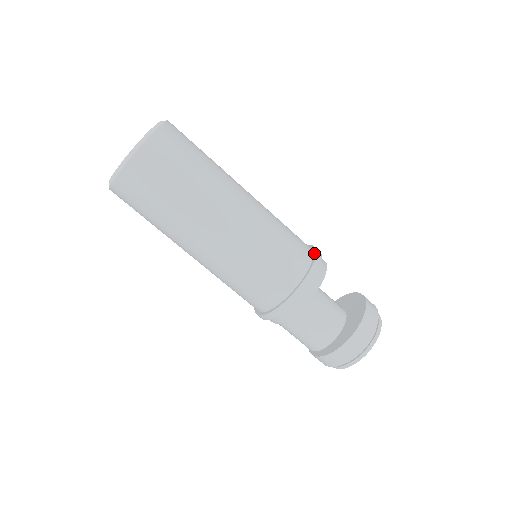
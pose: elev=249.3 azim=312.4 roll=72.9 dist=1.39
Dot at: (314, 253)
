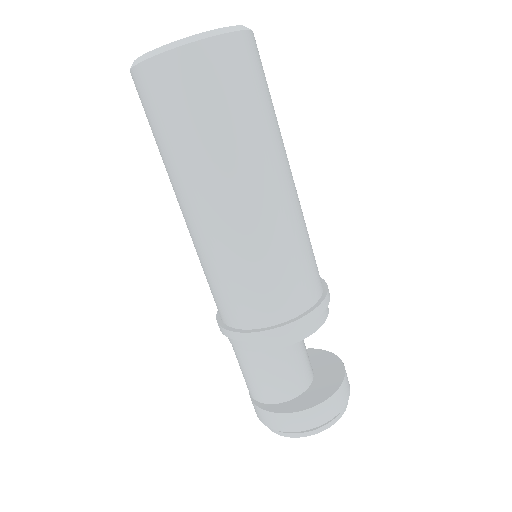
Dot at: (324, 284)
